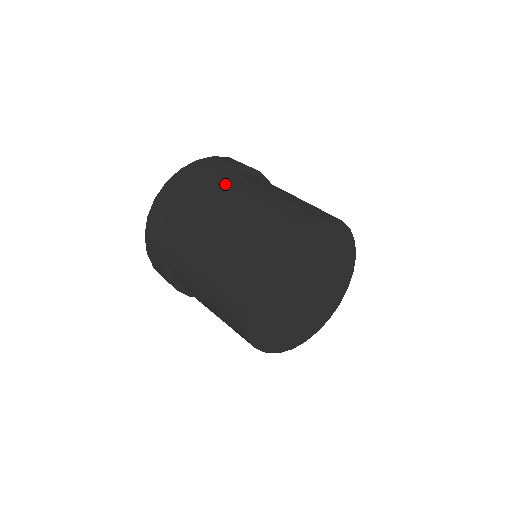
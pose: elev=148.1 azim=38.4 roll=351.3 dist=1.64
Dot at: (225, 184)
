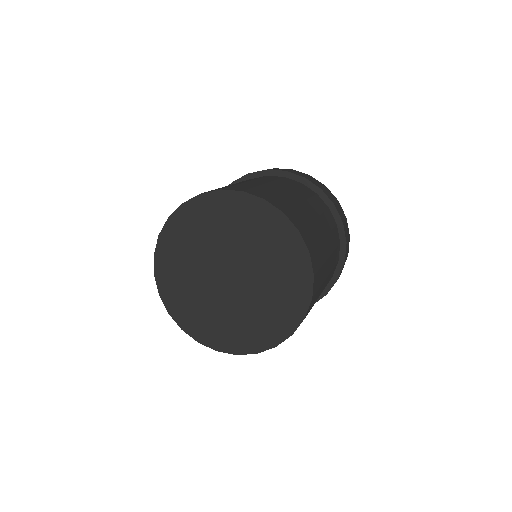
Dot at: (292, 183)
